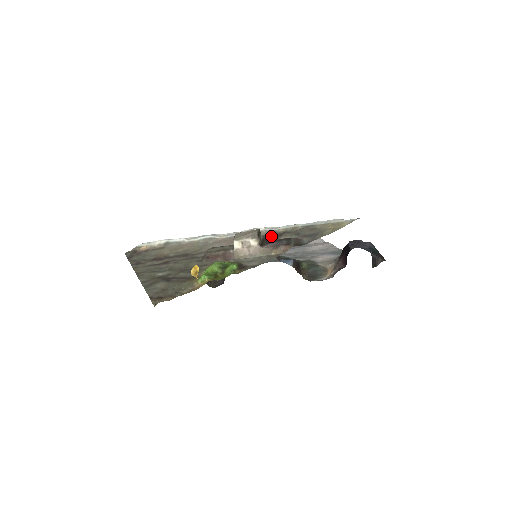
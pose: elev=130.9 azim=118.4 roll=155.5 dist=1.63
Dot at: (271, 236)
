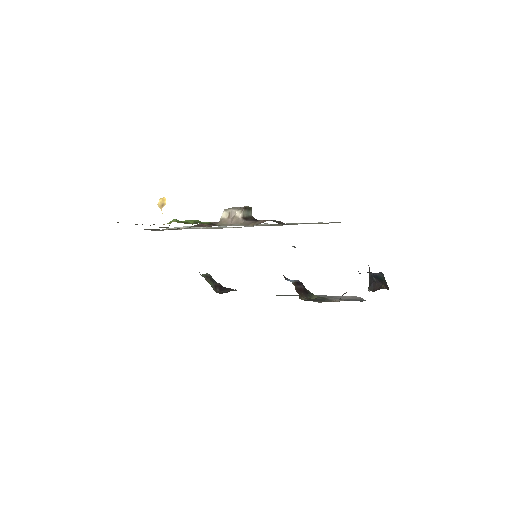
Dot at: occluded
